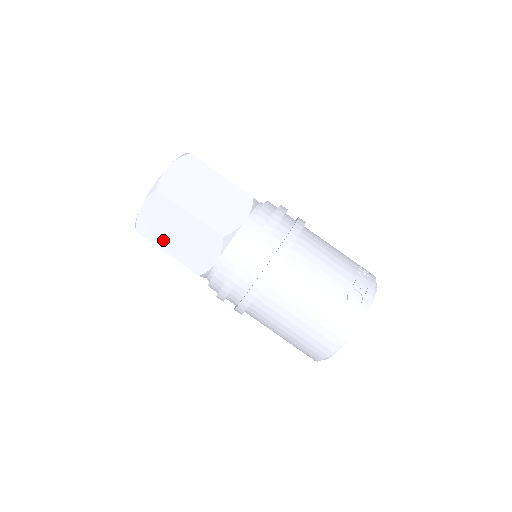
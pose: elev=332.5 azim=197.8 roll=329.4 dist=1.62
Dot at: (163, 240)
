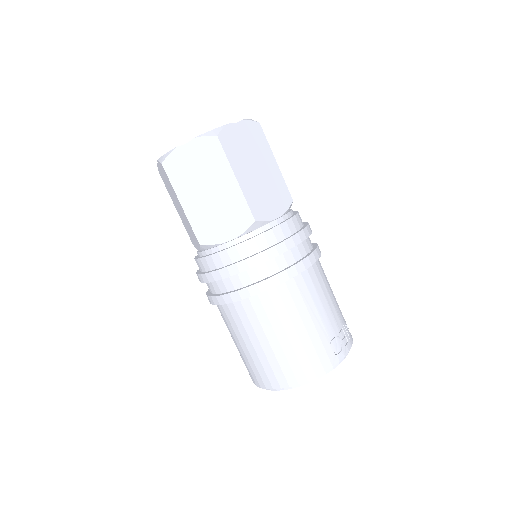
Dot at: (186, 188)
